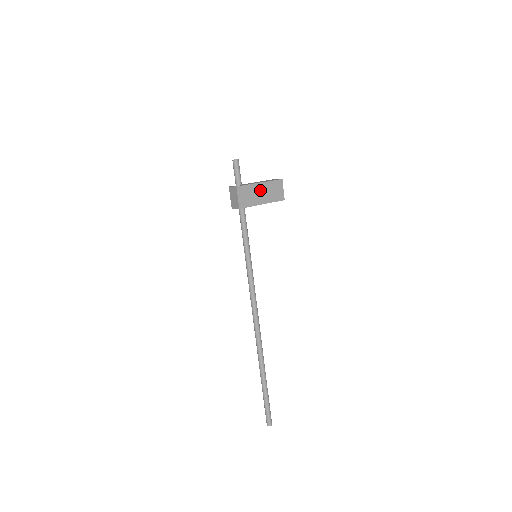
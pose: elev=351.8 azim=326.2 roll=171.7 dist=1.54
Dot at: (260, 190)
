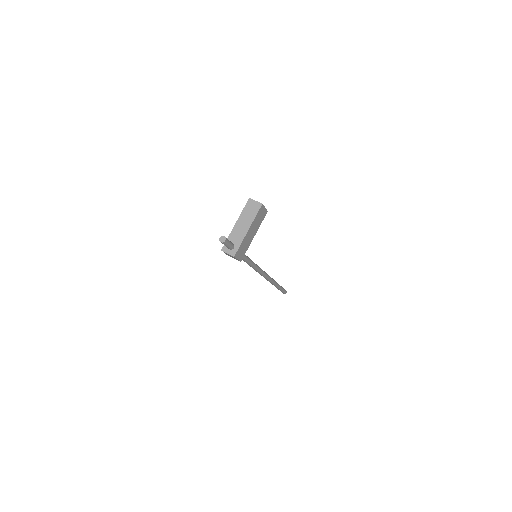
Dot at: (250, 233)
